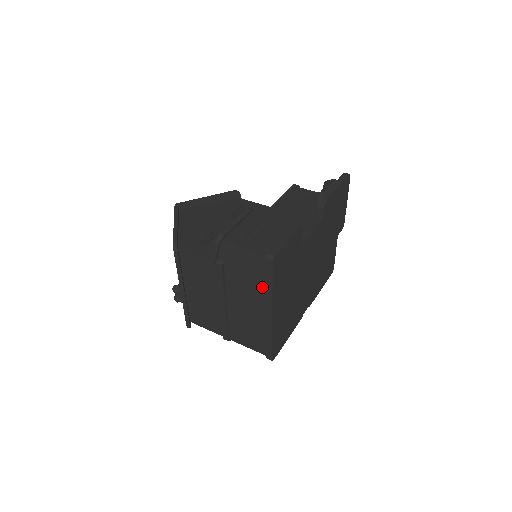
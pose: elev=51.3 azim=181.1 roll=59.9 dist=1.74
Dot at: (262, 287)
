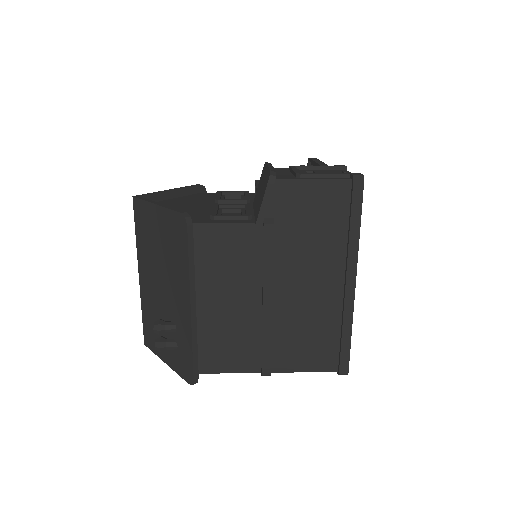
Dot at: (339, 240)
